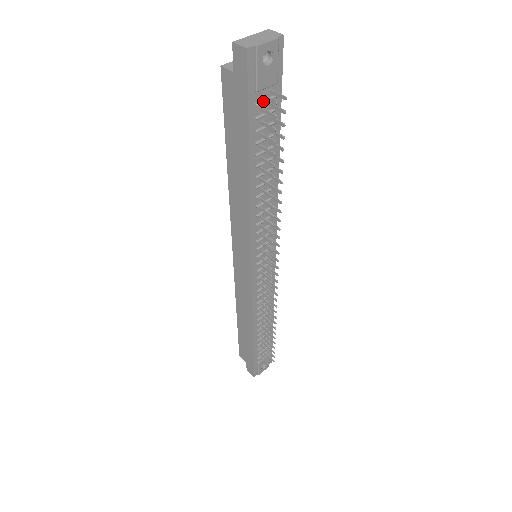
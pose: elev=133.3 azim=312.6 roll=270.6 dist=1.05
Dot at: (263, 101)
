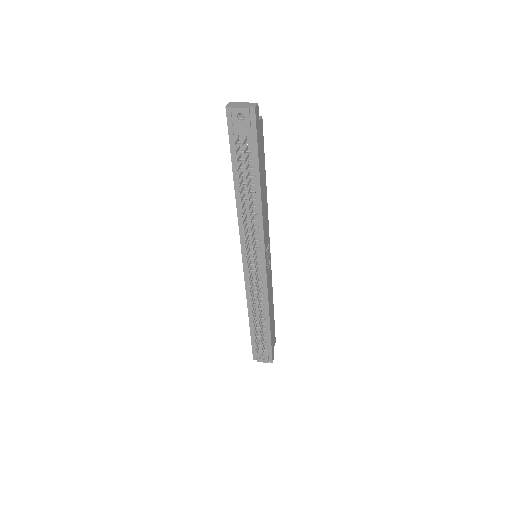
Dot at: (240, 142)
